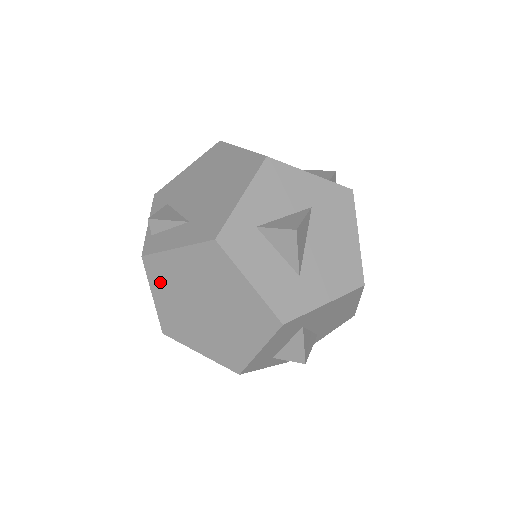
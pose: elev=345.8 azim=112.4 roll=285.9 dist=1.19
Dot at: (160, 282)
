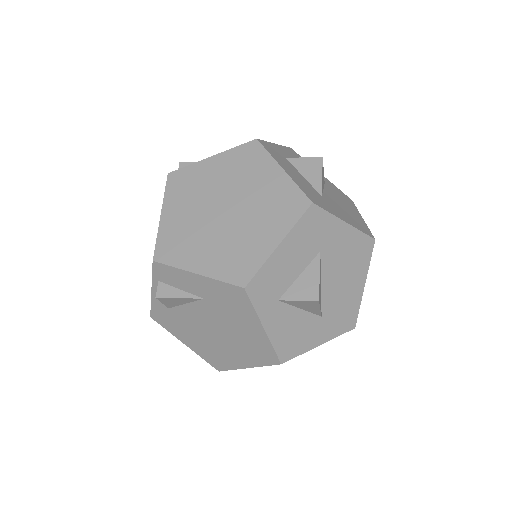
Dot at: (178, 195)
